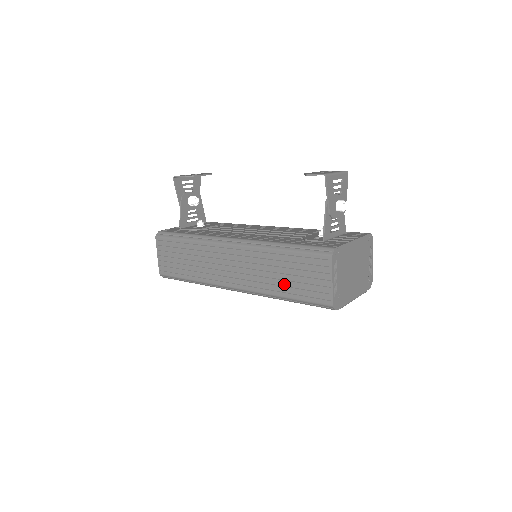
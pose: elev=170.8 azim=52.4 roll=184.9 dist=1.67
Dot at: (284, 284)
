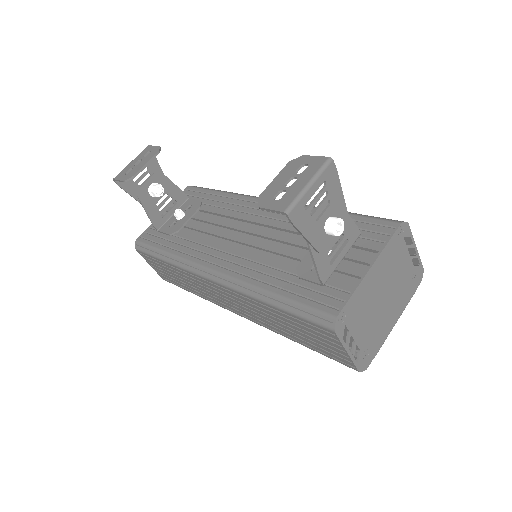
Dot at: (290, 333)
